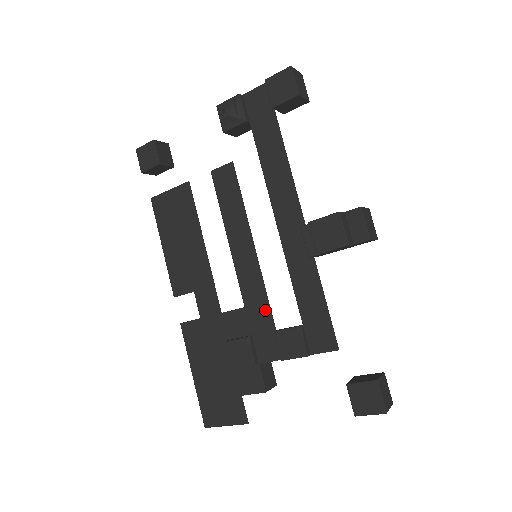
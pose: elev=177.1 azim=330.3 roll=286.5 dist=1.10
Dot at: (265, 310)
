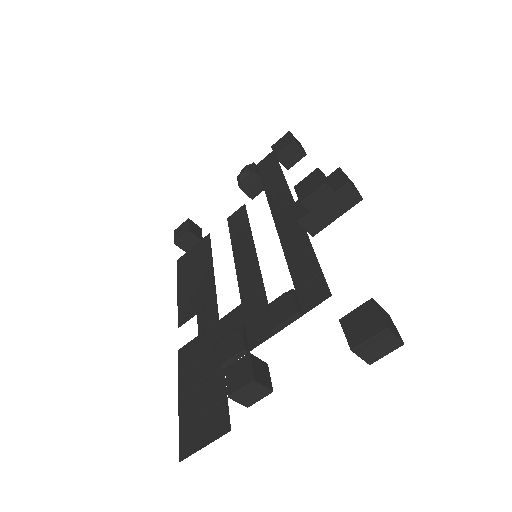
Dot at: (260, 296)
